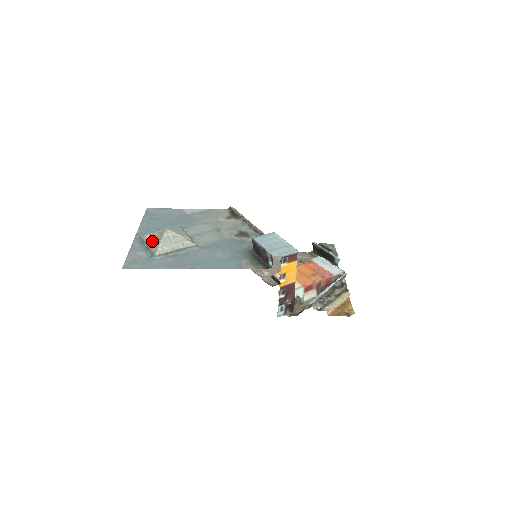
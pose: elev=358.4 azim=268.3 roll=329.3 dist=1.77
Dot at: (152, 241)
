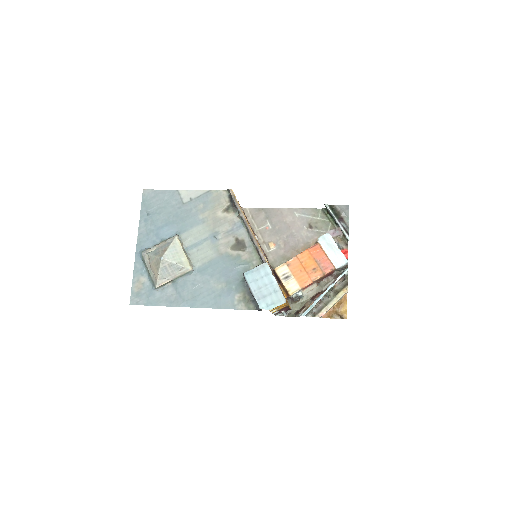
Dot at: (151, 267)
